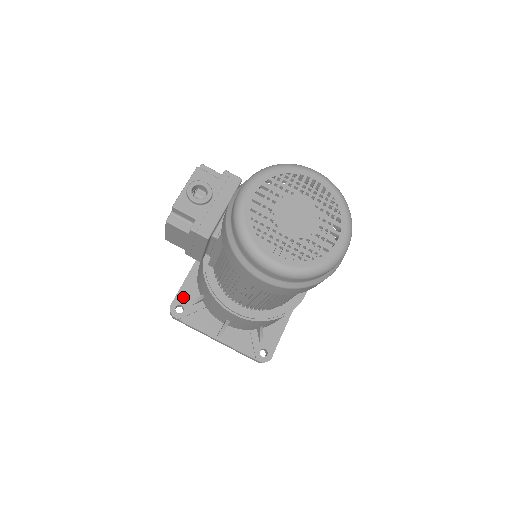
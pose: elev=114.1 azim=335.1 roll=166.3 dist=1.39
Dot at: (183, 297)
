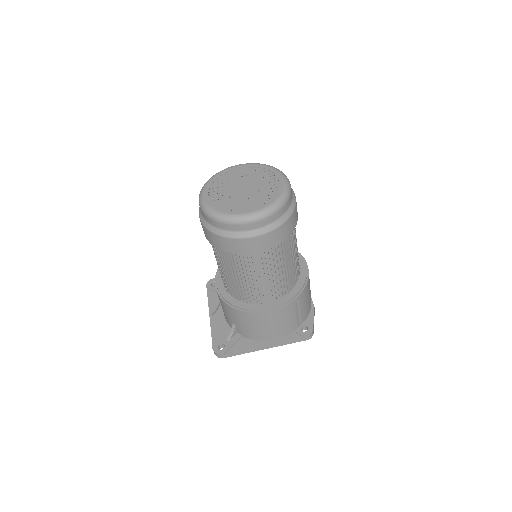
Dot at: occluded
